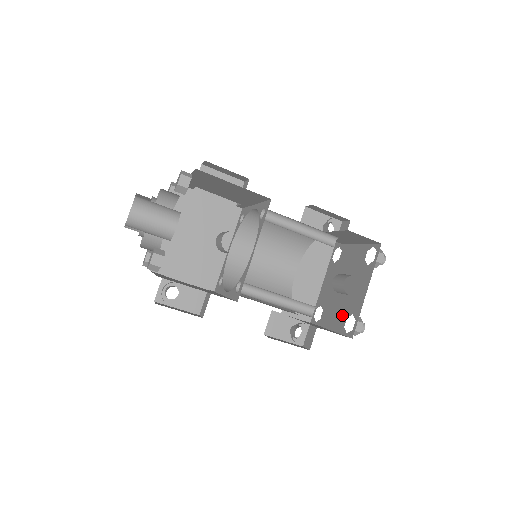
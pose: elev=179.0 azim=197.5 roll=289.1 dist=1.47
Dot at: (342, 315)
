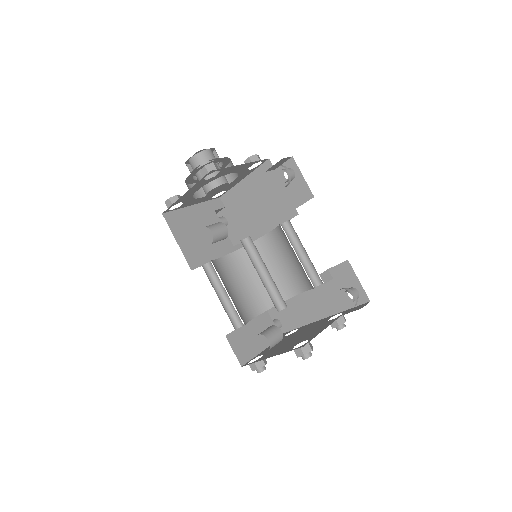
Dot at: (269, 350)
